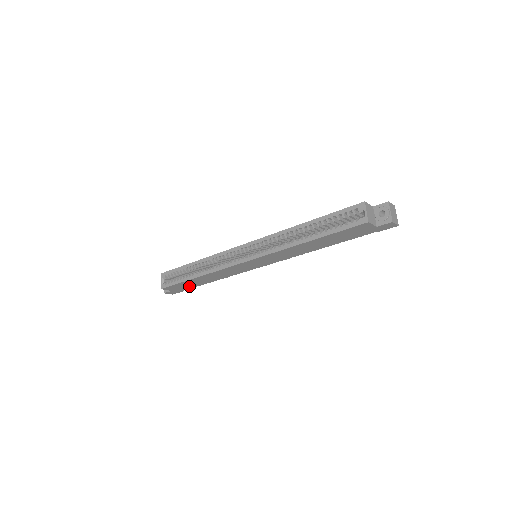
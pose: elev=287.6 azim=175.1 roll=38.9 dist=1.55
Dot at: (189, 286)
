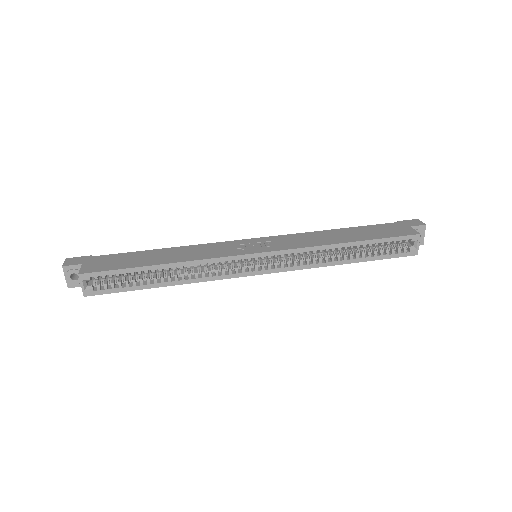
Dot at: occluded
